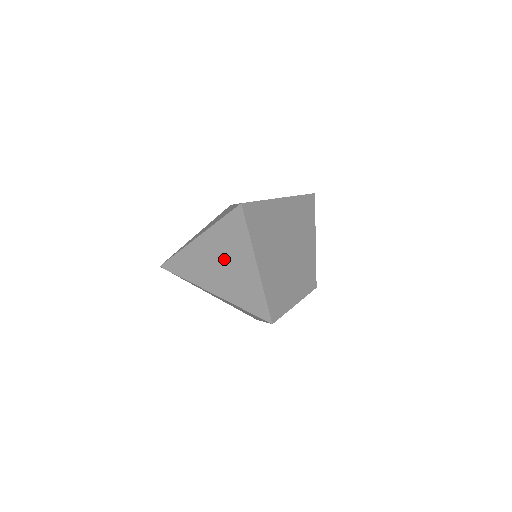
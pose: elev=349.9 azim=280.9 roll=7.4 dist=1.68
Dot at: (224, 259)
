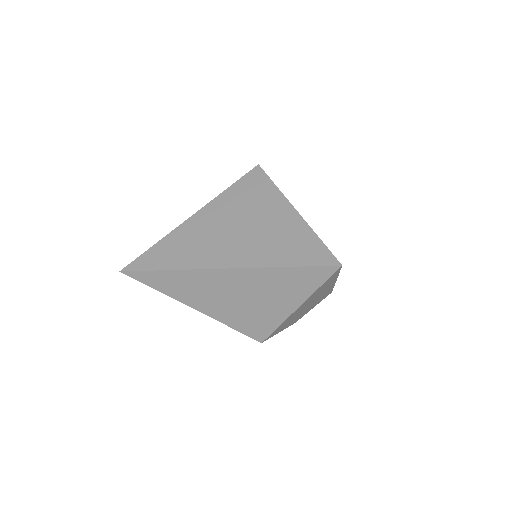
Dot at: (242, 223)
